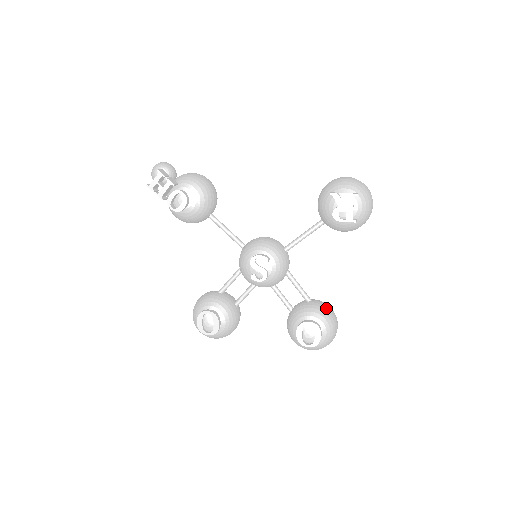
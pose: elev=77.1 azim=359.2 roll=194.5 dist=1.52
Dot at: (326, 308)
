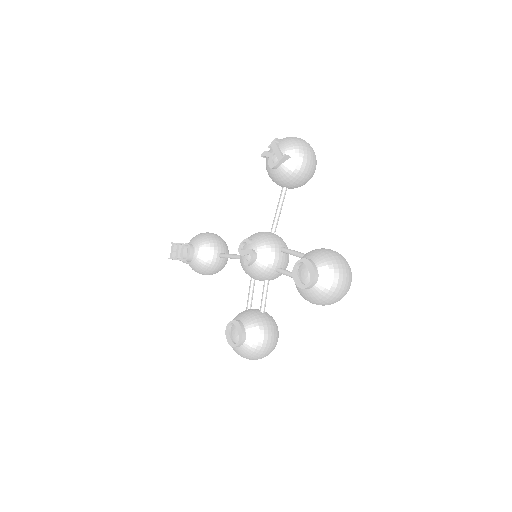
Dot at: occluded
